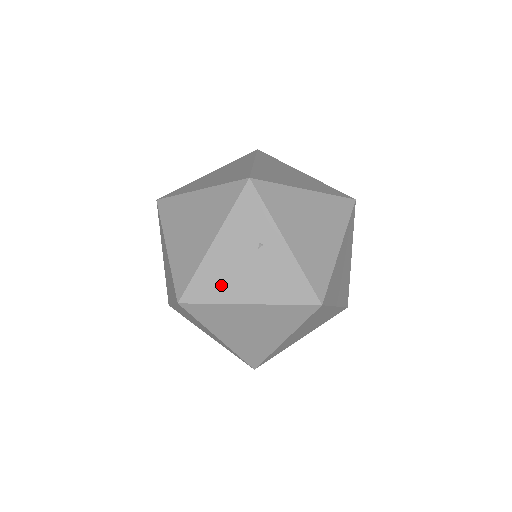
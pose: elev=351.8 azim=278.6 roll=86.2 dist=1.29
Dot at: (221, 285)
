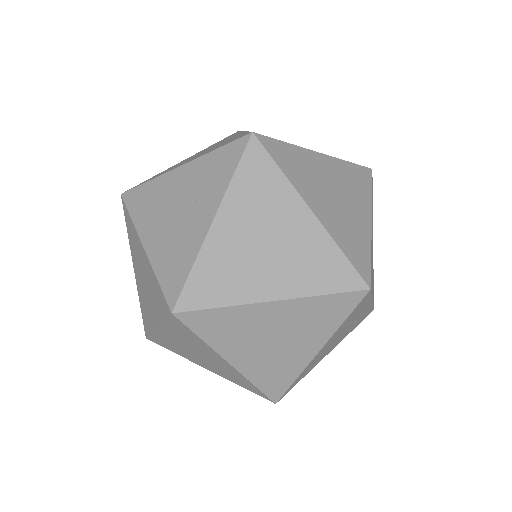
Dot at: (148, 209)
